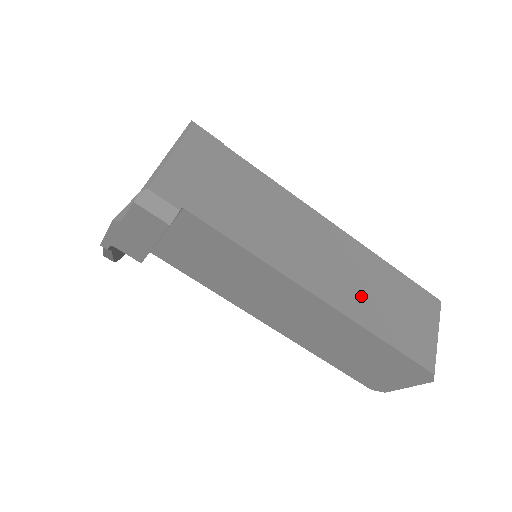
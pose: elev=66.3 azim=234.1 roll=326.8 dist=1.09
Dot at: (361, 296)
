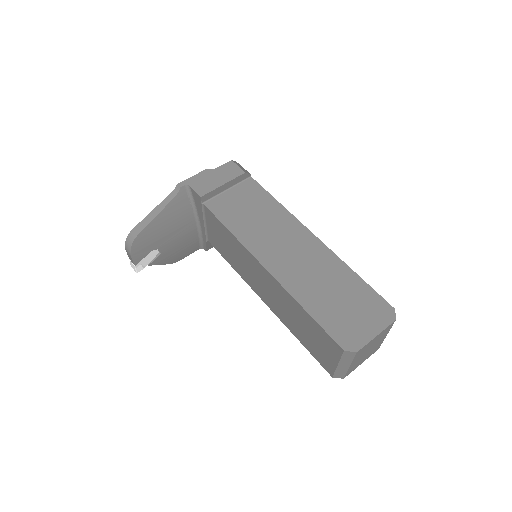
Dot at: occluded
